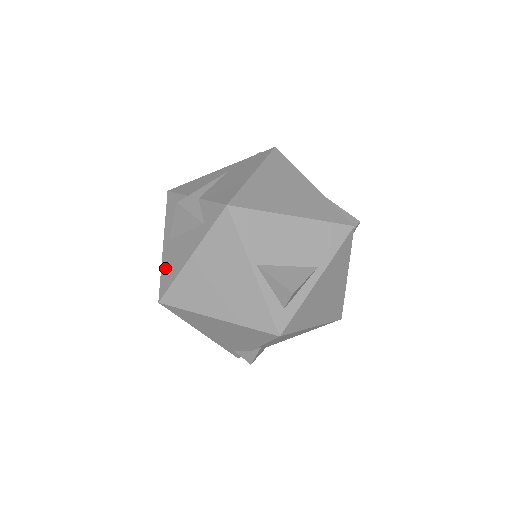
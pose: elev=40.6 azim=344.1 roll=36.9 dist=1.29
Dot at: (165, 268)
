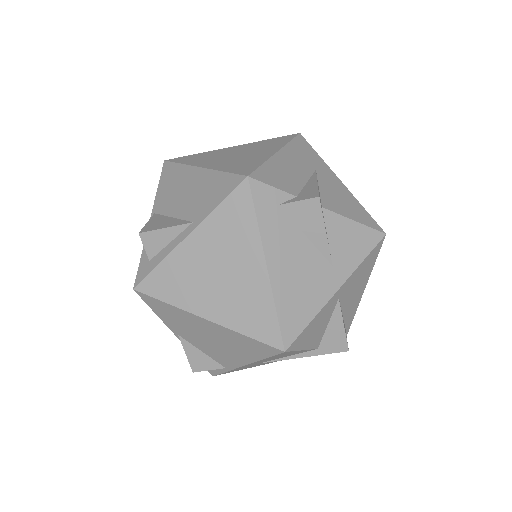
Dot at: occluded
